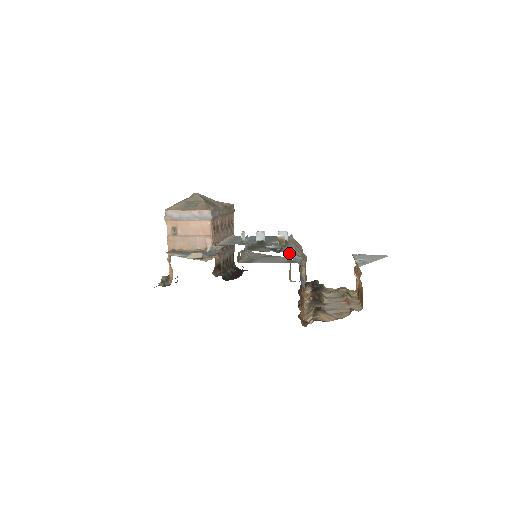
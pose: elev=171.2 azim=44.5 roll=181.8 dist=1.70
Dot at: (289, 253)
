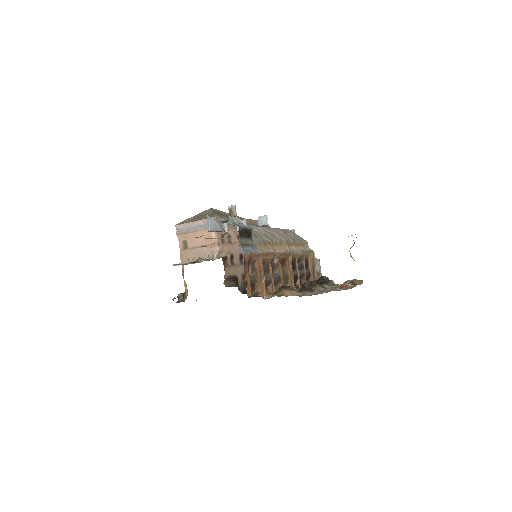
Dot at: (239, 223)
